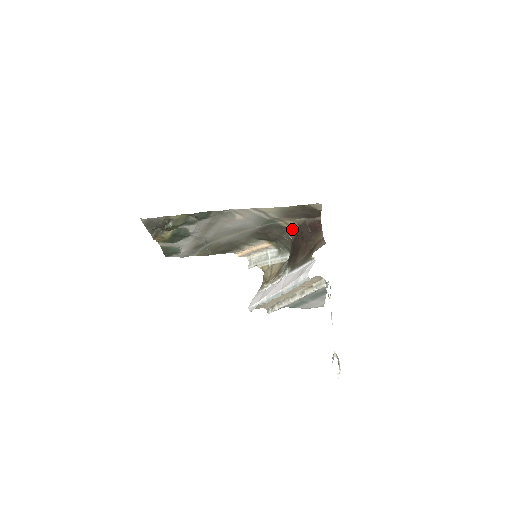
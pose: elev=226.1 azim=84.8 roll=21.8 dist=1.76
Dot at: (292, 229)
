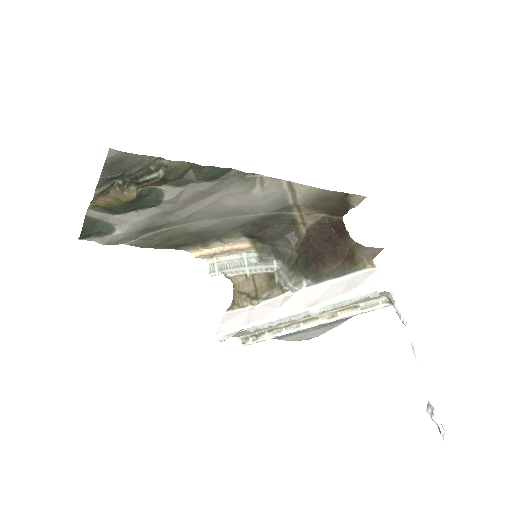
Dot at: (301, 227)
